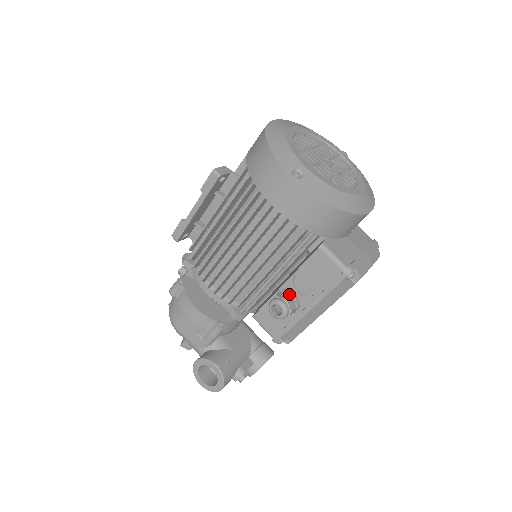
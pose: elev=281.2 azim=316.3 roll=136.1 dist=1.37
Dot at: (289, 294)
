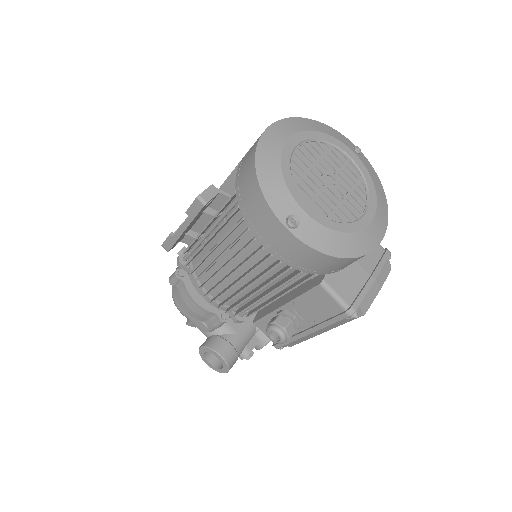
Dot at: (288, 316)
